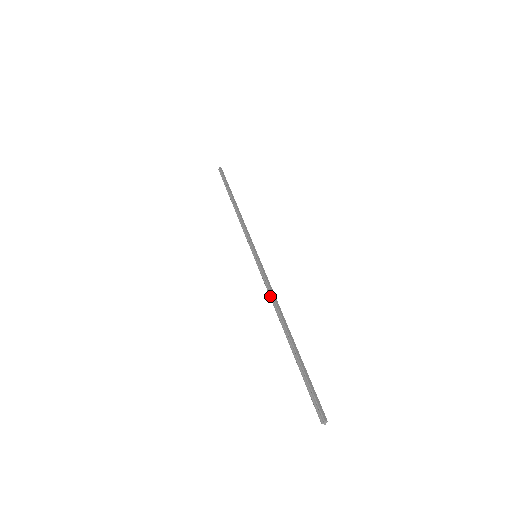
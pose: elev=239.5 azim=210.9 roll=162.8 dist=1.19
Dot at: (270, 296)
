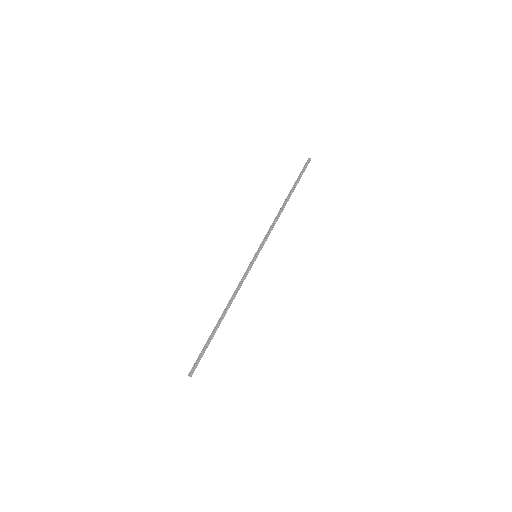
Dot at: (235, 291)
